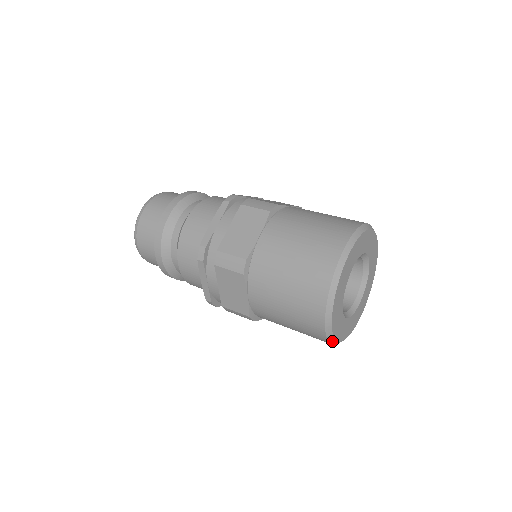
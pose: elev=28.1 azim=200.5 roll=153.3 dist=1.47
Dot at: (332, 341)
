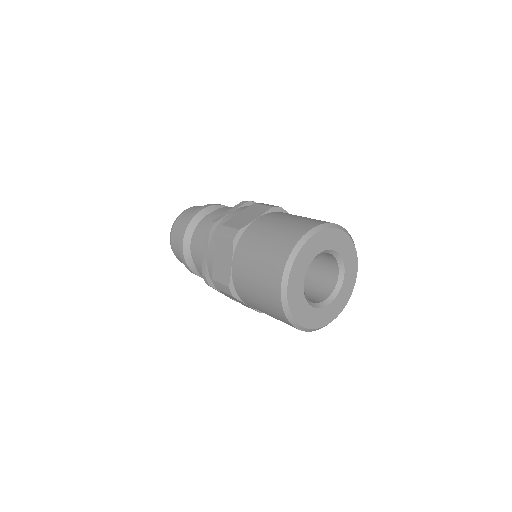
Dot at: (287, 312)
